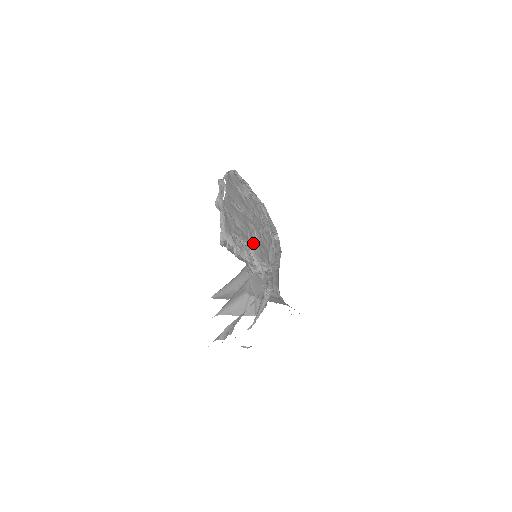
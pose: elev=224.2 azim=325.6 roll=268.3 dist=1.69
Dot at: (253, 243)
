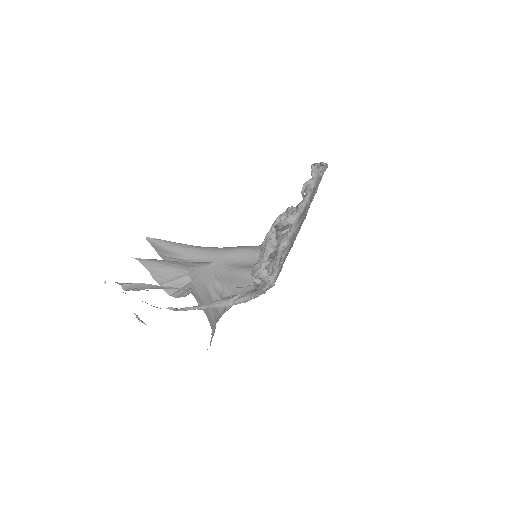
Dot at: (288, 249)
